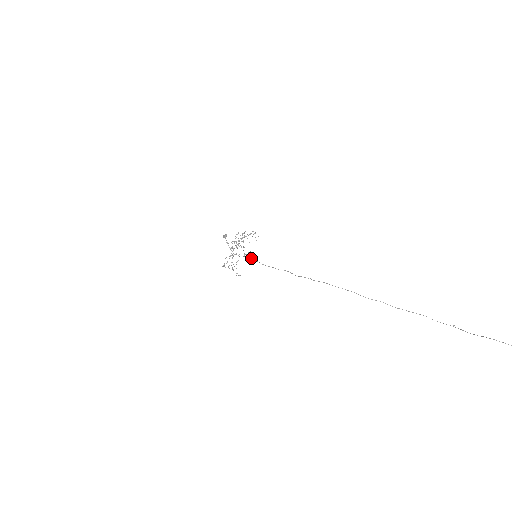
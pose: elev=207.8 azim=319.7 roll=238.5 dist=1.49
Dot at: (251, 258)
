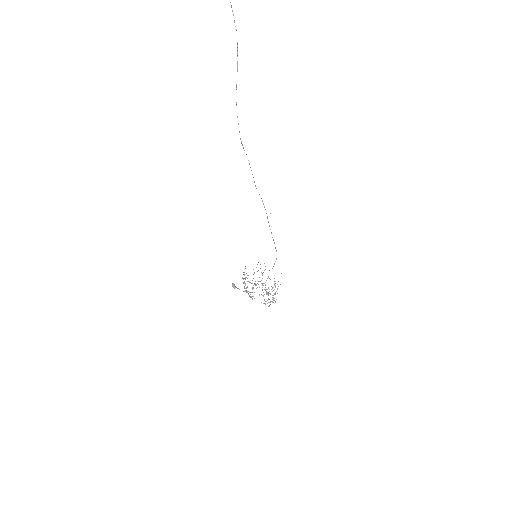
Dot at: occluded
